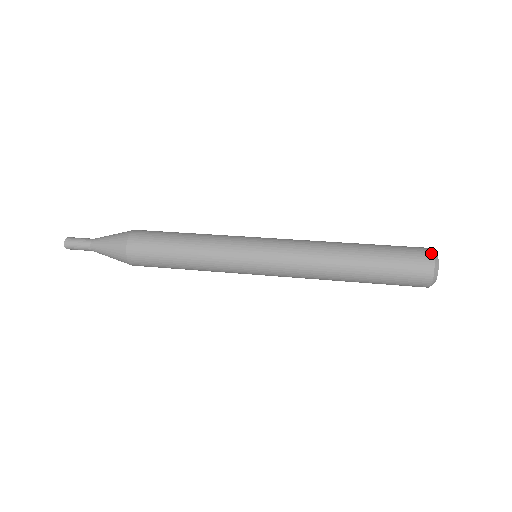
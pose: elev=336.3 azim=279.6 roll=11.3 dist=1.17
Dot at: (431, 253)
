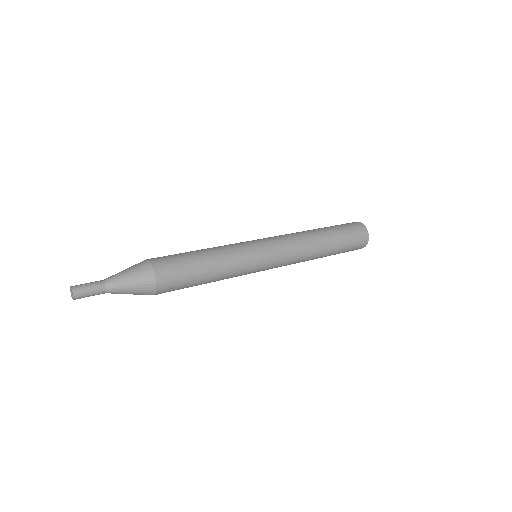
Dot at: (358, 222)
